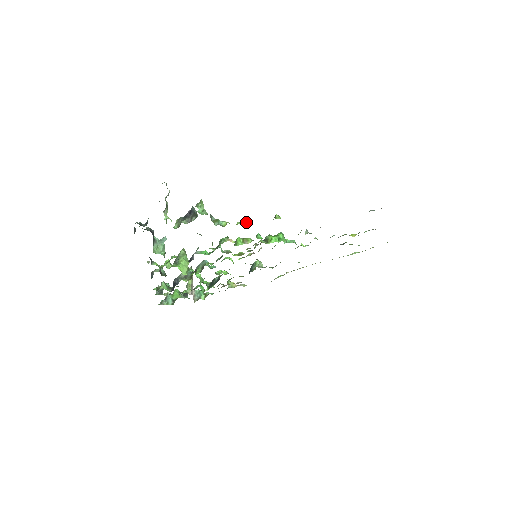
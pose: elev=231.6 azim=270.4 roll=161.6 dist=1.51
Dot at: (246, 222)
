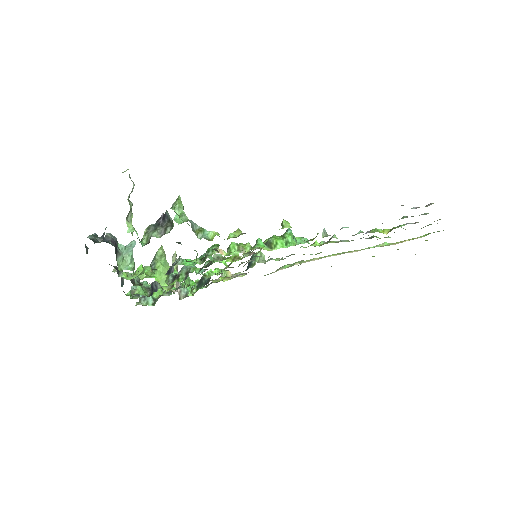
Dot at: (241, 234)
